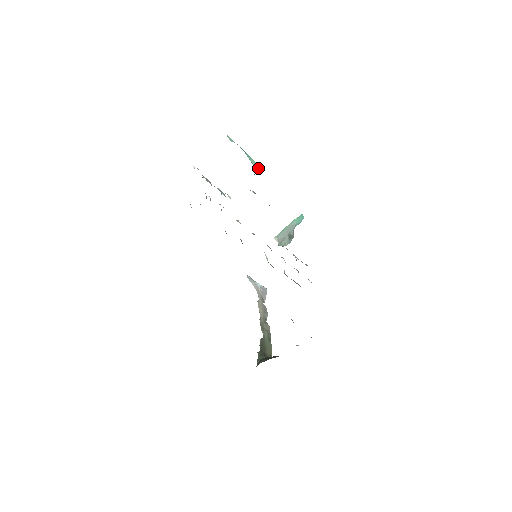
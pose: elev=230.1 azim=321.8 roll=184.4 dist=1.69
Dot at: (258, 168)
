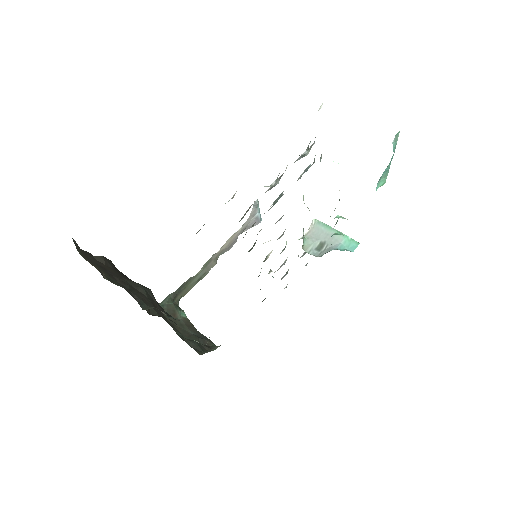
Dot at: occluded
